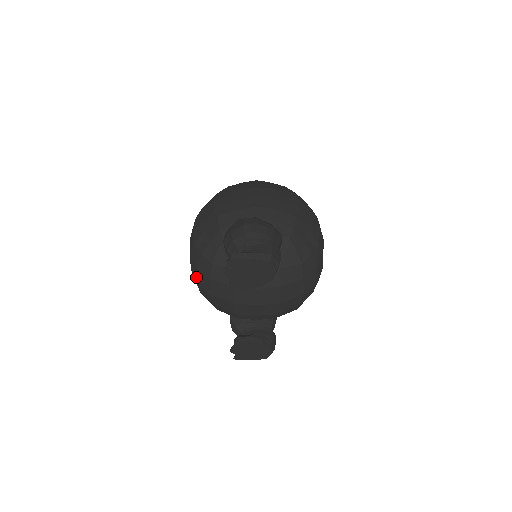
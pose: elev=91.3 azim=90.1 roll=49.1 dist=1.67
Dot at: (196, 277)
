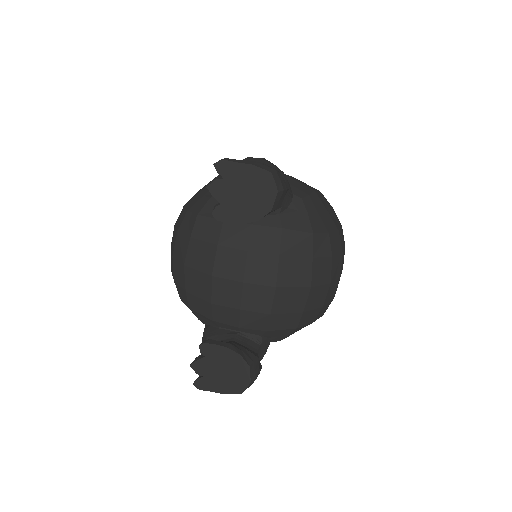
Dot at: (173, 248)
